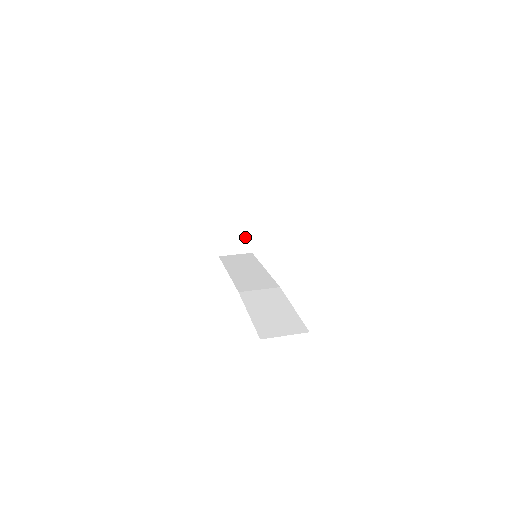
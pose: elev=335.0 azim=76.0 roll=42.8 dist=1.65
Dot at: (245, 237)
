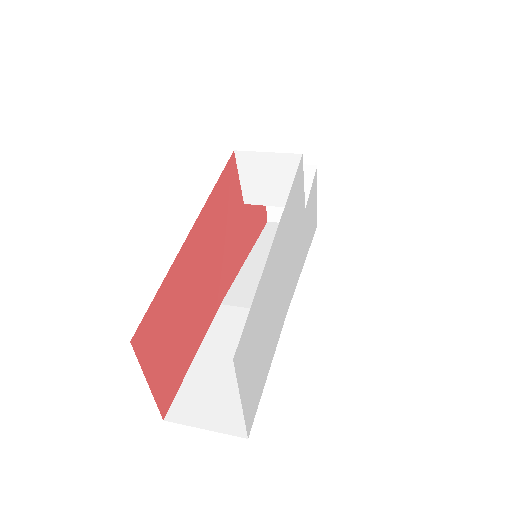
Dot at: (306, 202)
